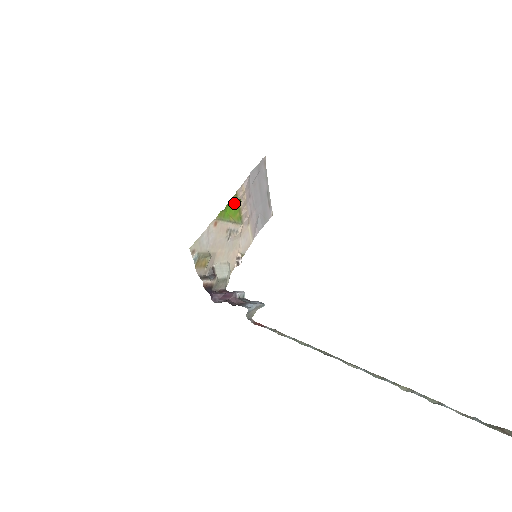
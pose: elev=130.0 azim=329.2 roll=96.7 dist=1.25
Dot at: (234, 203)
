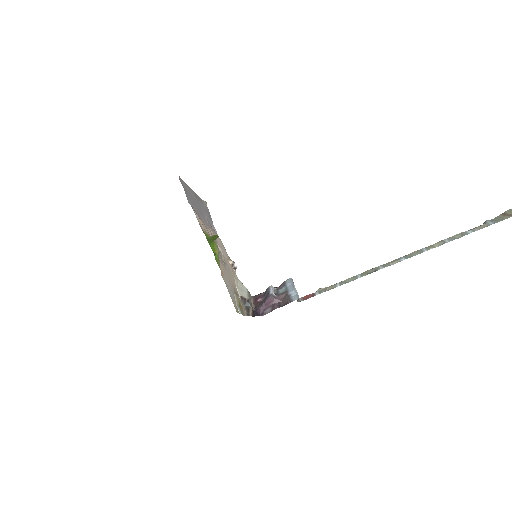
Dot at: occluded
